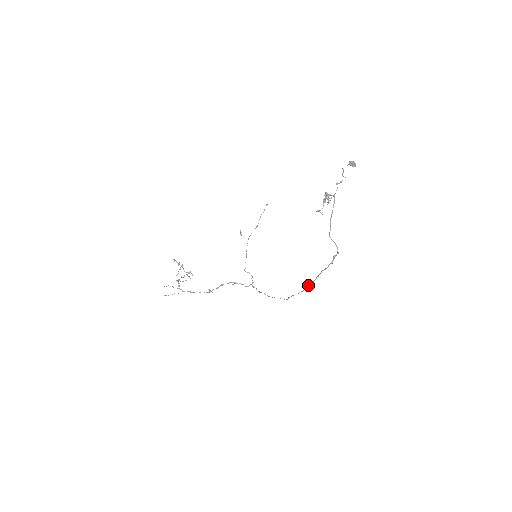
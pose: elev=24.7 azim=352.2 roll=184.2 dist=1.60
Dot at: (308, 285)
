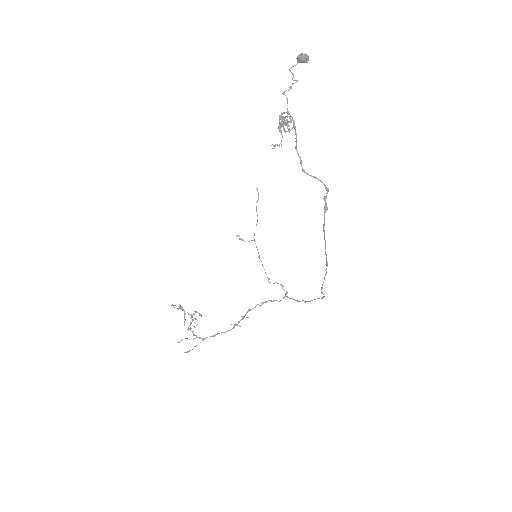
Dot at: occluded
